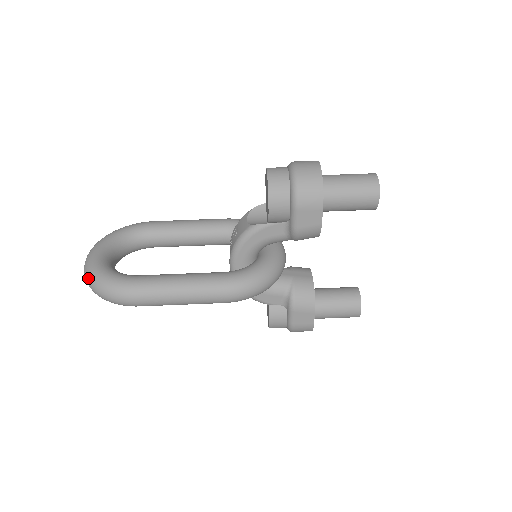
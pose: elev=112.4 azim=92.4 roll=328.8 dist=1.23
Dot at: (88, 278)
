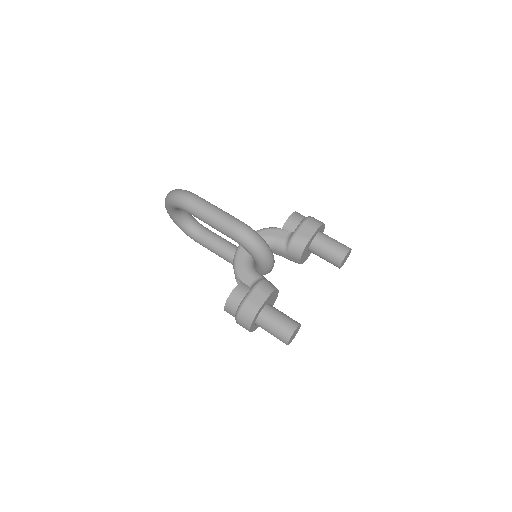
Dot at: occluded
